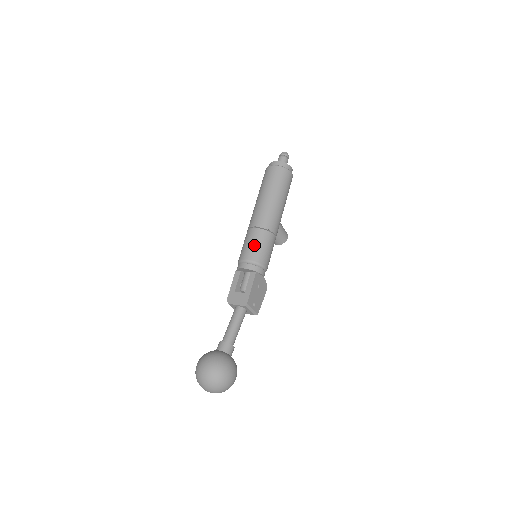
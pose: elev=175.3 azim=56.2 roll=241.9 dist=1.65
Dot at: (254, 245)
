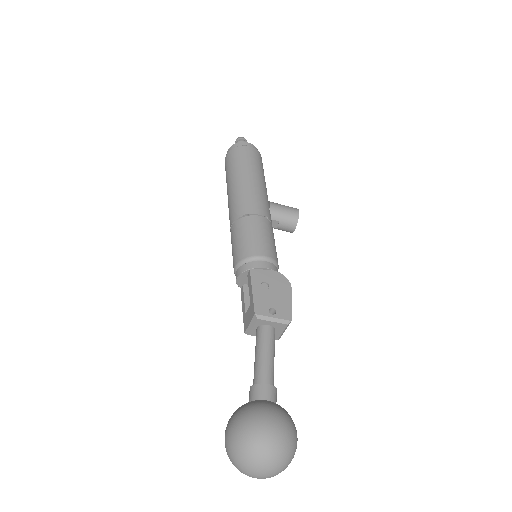
Dot at: (235, 243)
